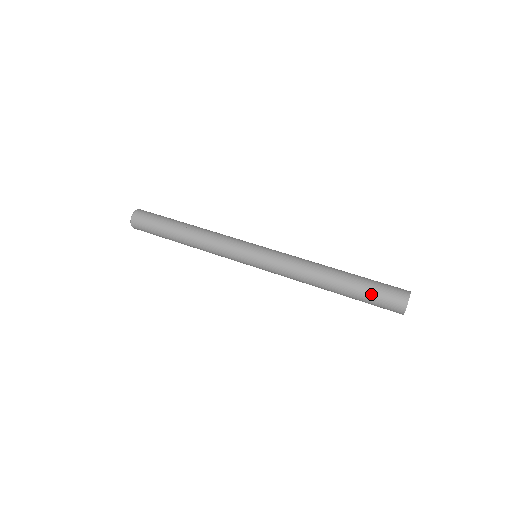
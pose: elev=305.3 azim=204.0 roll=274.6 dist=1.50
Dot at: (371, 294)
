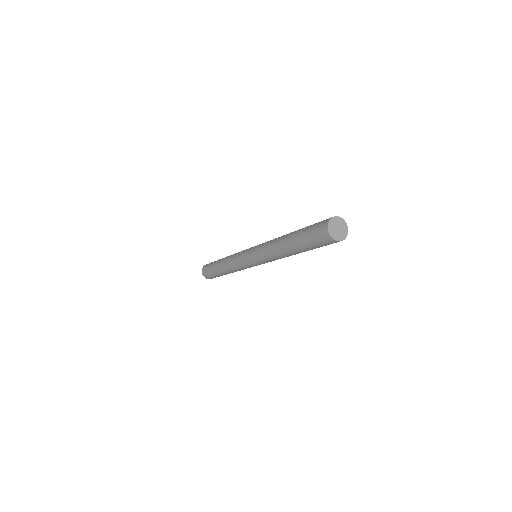
Dot at: (308, 227)
